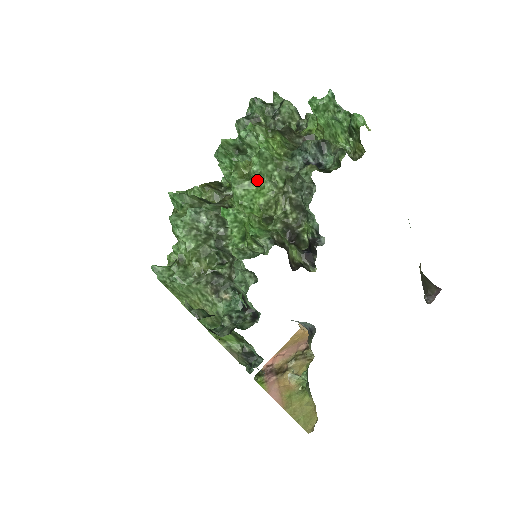
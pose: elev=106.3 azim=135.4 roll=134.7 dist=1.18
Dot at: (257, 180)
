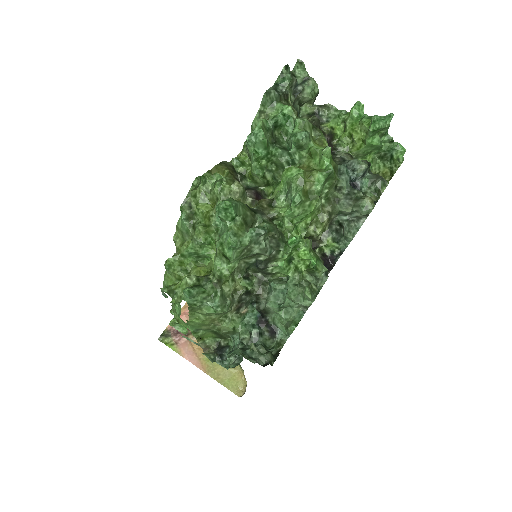
Dot at: (317, 201)
